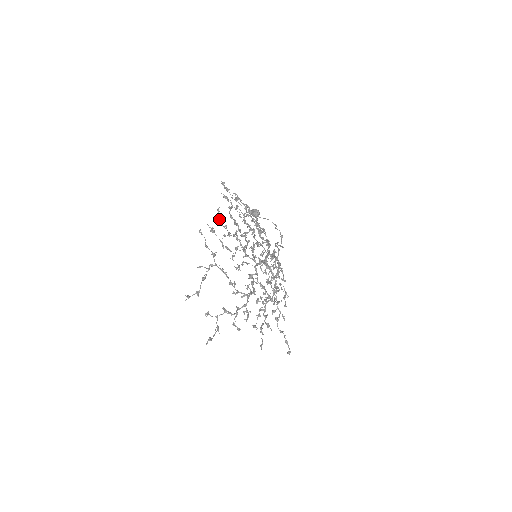
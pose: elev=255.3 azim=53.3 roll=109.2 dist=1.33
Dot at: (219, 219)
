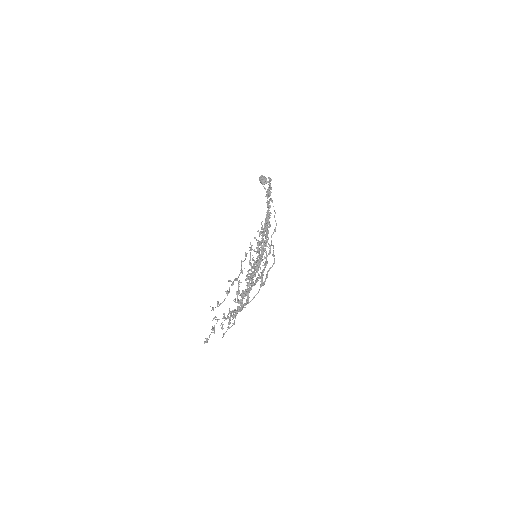
Dot at: (259, 236)
